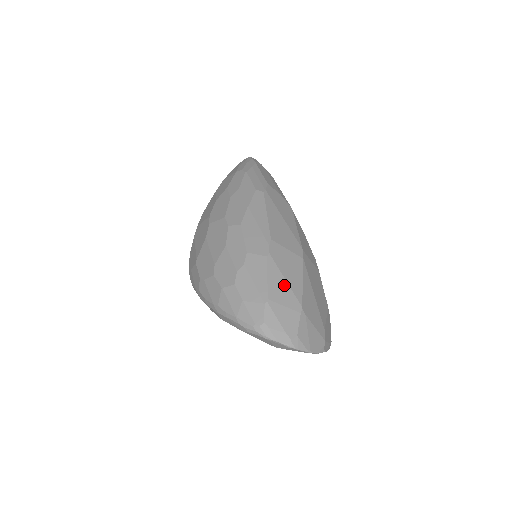
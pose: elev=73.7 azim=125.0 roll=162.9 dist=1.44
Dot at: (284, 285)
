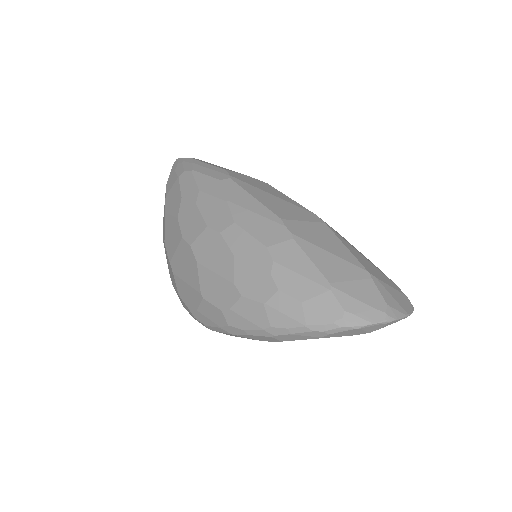
Dot at: (333, 259)
